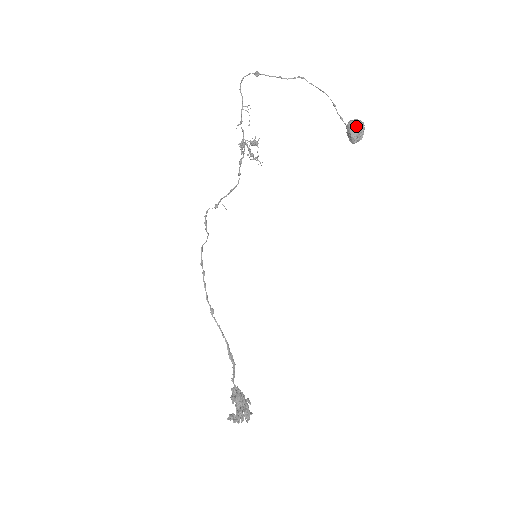
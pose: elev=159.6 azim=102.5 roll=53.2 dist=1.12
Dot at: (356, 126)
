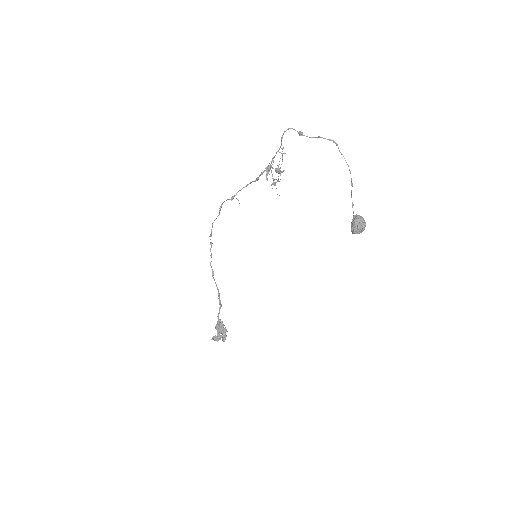
Dot at: (360, 227)
